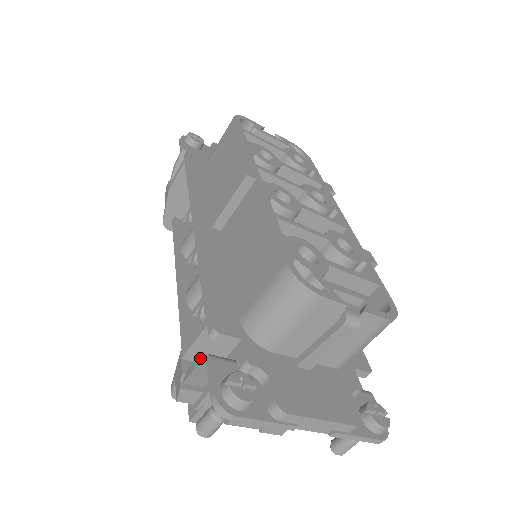
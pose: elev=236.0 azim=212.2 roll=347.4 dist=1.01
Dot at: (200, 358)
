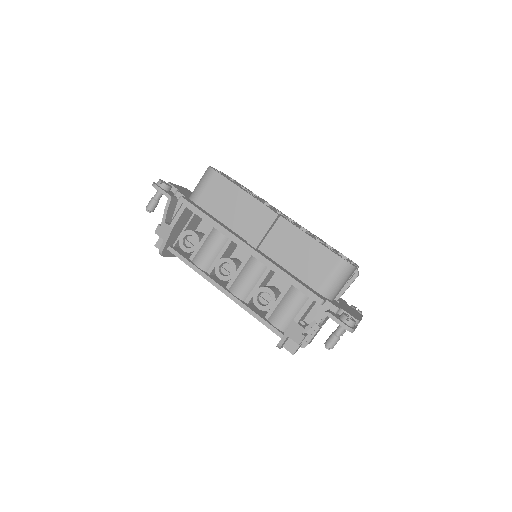
Dot at: (320, 316)
